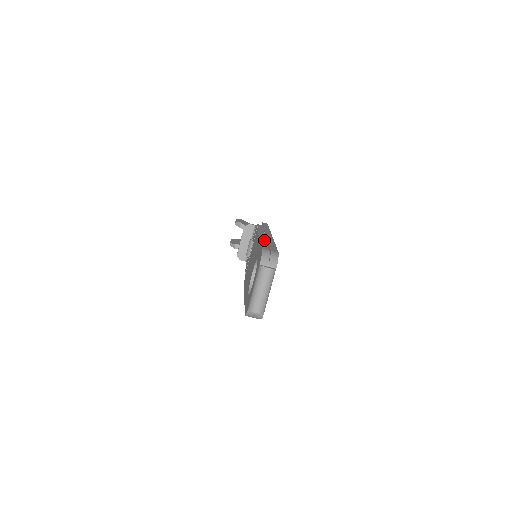
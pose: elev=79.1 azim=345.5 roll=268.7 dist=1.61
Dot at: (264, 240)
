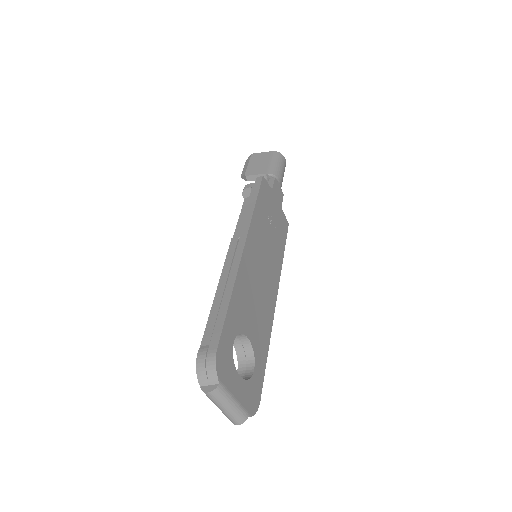
Dot at: (220, 293)
